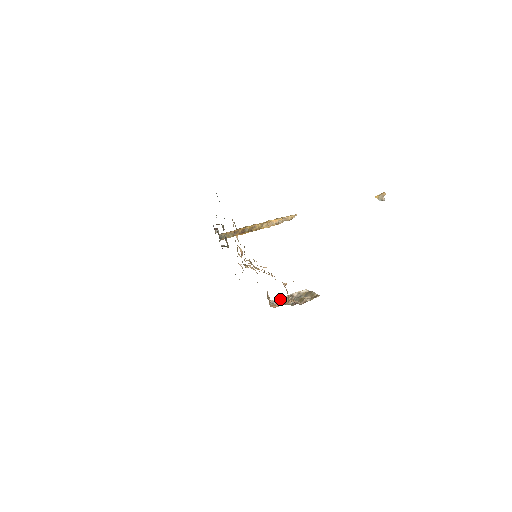
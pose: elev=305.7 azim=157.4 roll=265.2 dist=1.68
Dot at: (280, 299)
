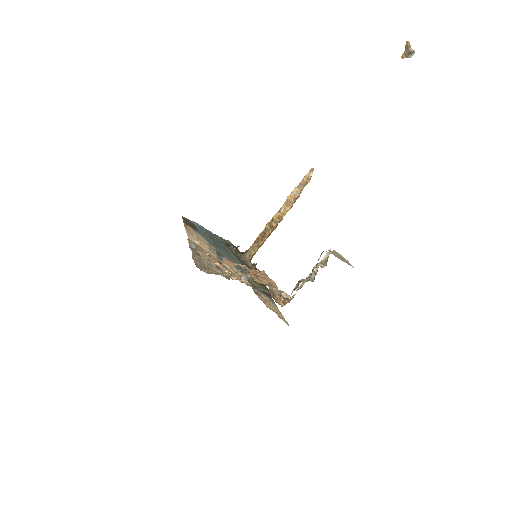
Dot at: (300, 288)
